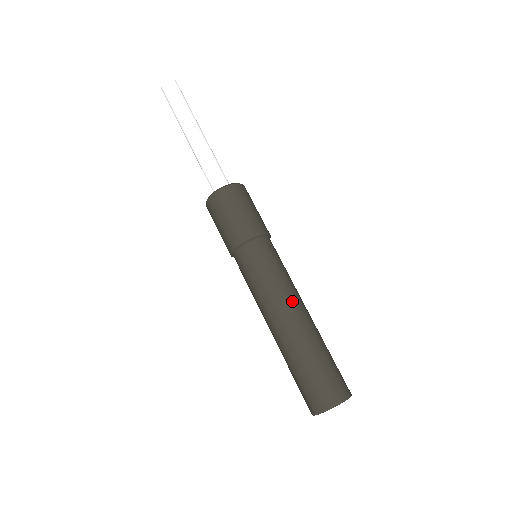
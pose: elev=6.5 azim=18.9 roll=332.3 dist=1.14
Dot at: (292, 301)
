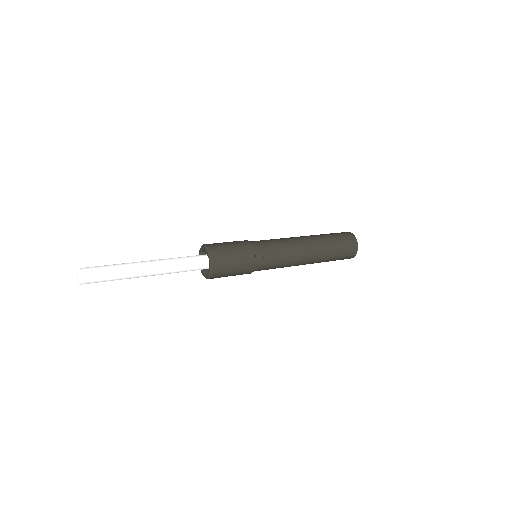
Dot at: (301, 251)
